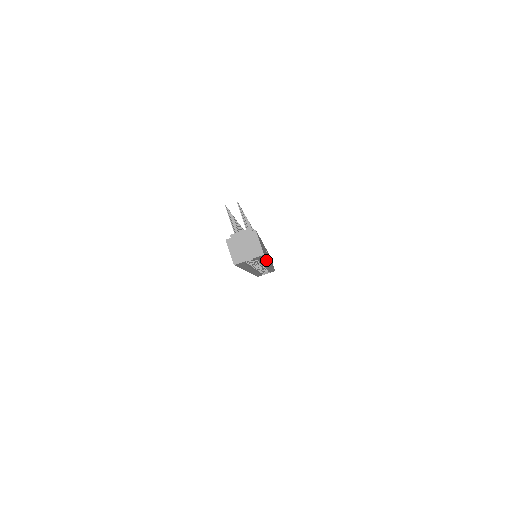
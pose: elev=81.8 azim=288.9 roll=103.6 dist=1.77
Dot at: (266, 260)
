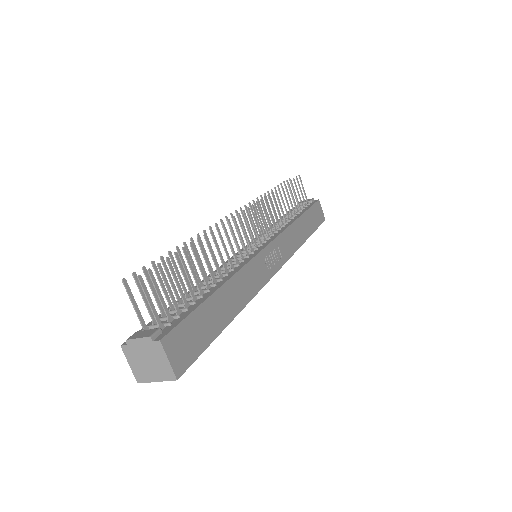
Dot at: (228, 322)
